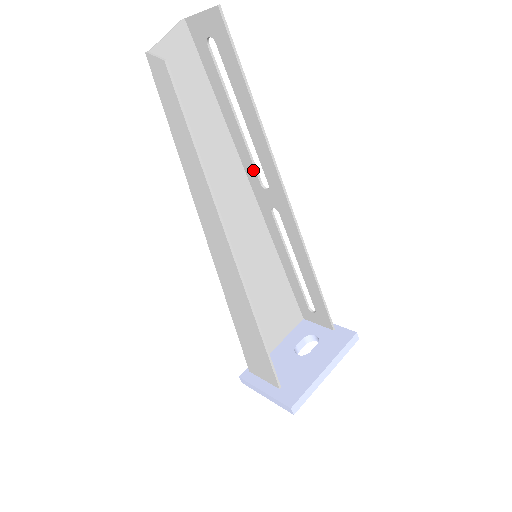
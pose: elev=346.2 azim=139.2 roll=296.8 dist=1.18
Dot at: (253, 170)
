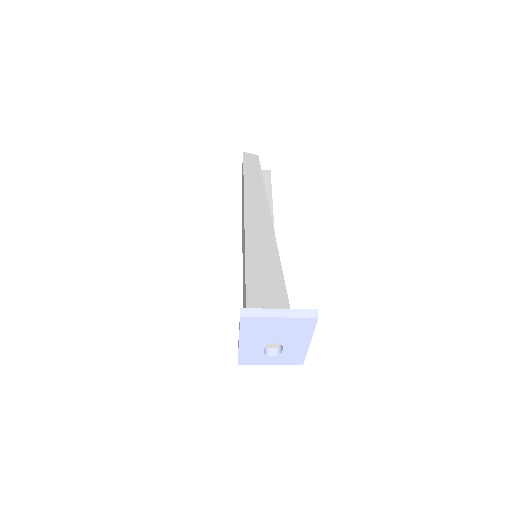
Dot at: occluded
